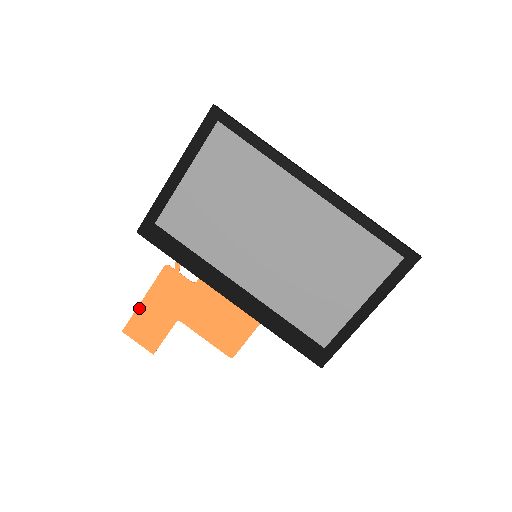
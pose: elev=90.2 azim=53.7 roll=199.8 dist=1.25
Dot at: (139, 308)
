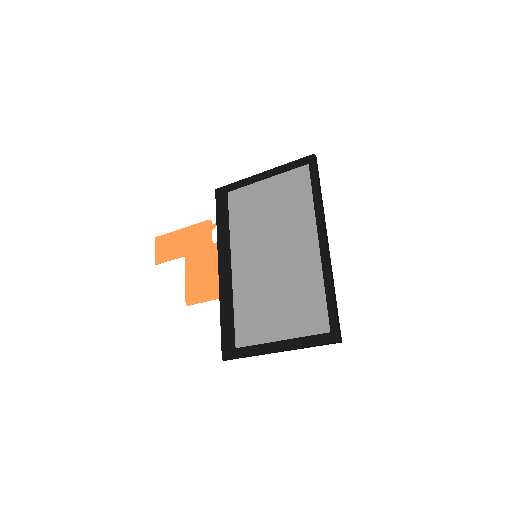
Dot at: (175, 232)
